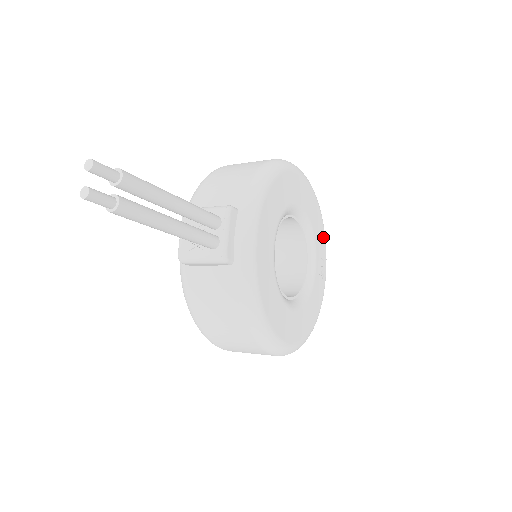
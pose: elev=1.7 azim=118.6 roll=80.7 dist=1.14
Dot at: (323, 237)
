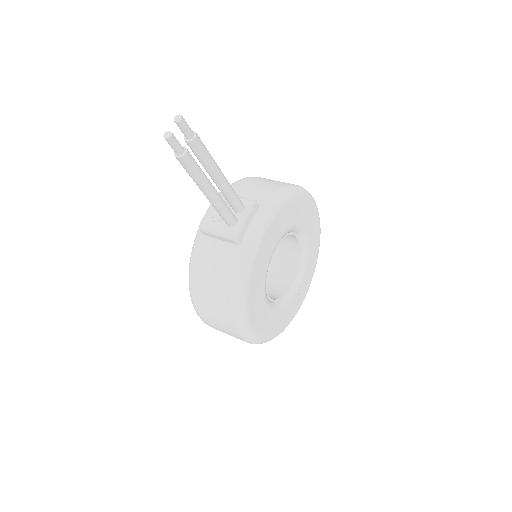
Dot at: (314, 267)
